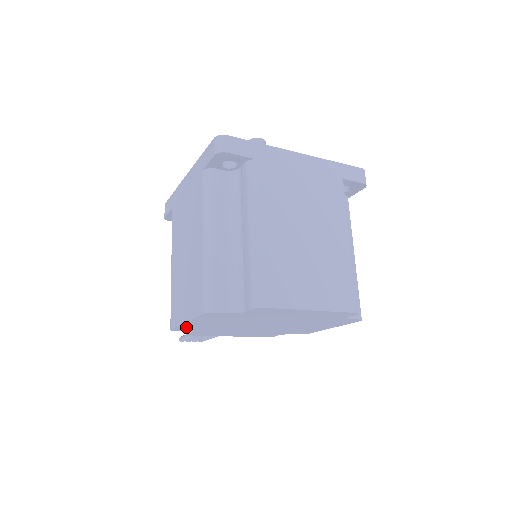
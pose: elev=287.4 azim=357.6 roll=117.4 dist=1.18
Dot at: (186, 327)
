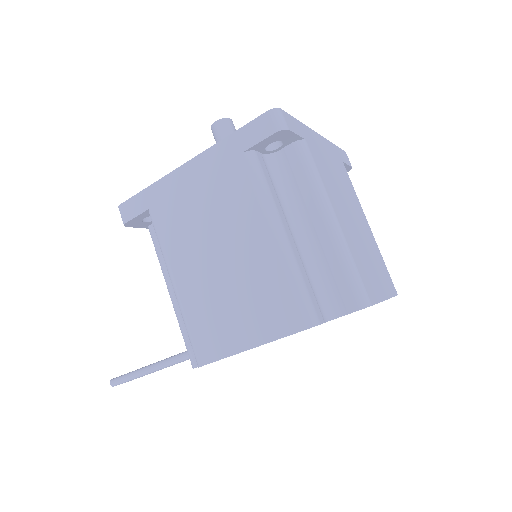
Dot at: occluded
